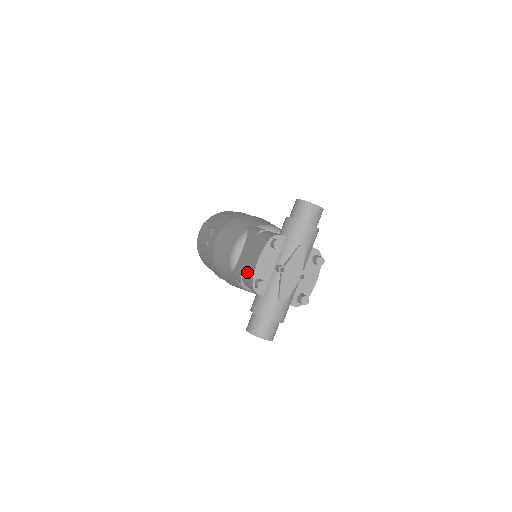
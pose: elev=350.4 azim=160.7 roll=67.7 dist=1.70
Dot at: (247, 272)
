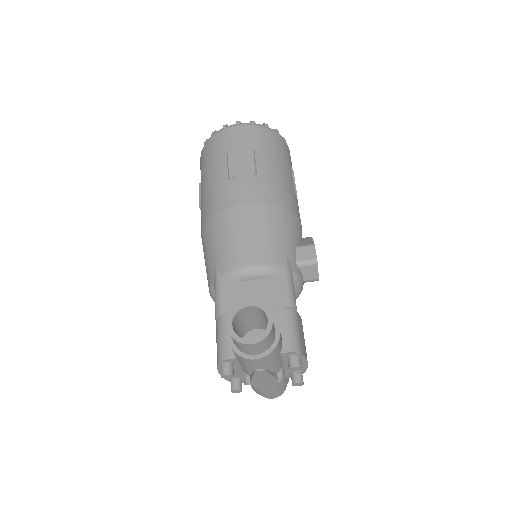
Dot at: occluded
